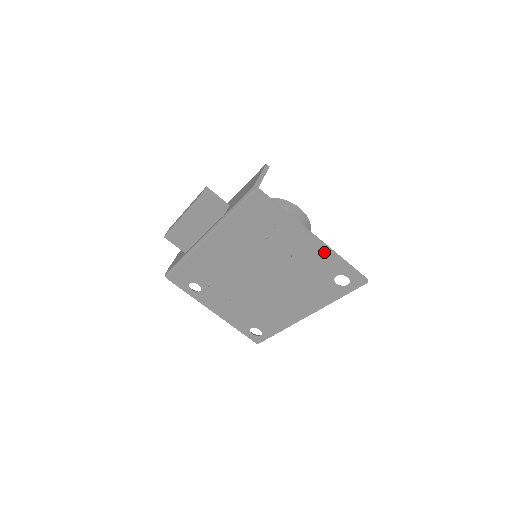
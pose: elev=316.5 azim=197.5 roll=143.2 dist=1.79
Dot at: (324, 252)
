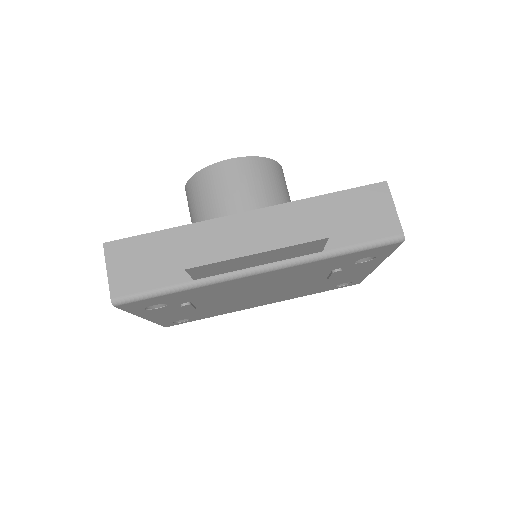
Dot at: (366, 273)
